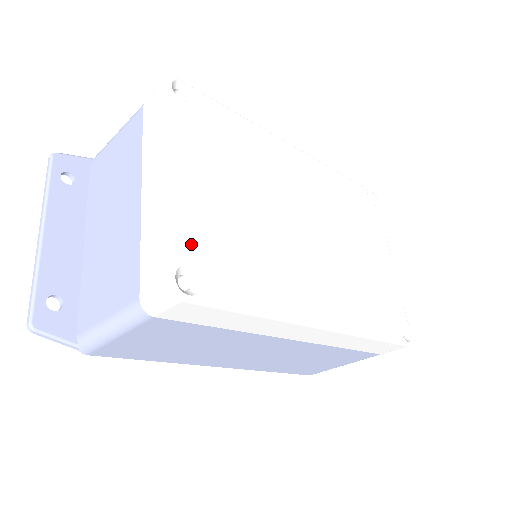
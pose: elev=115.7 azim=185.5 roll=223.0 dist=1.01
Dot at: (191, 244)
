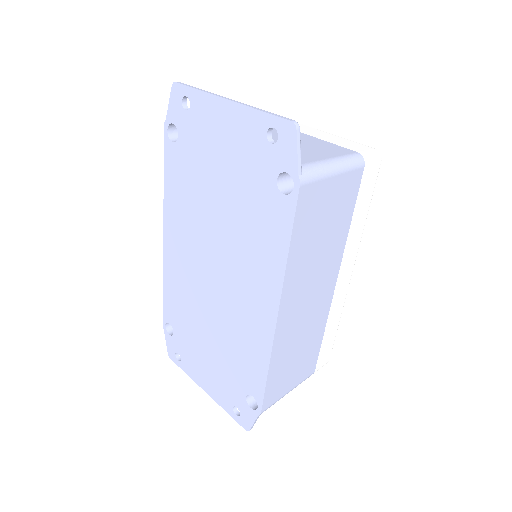
Dot at: occluded
